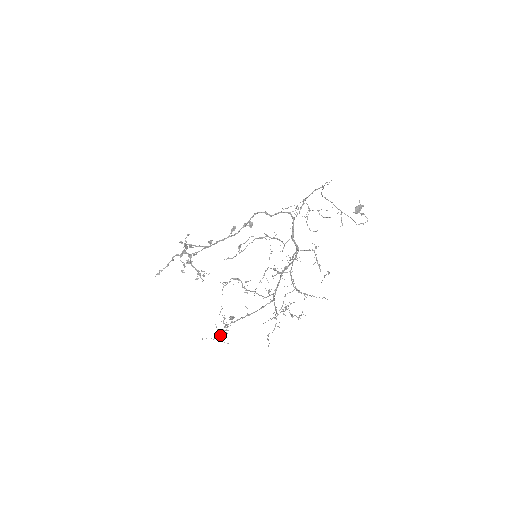
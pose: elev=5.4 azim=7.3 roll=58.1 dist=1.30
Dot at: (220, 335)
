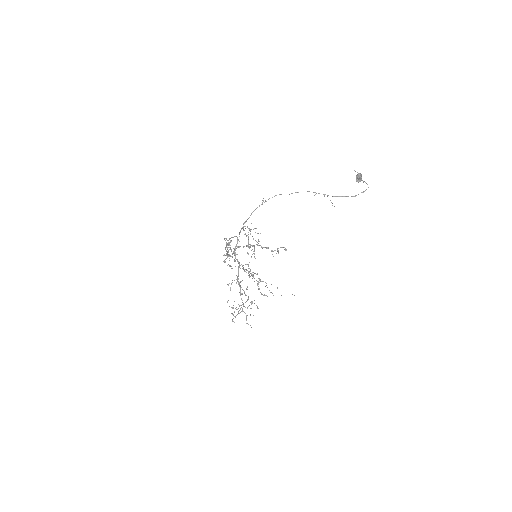
Dot at: occluded
